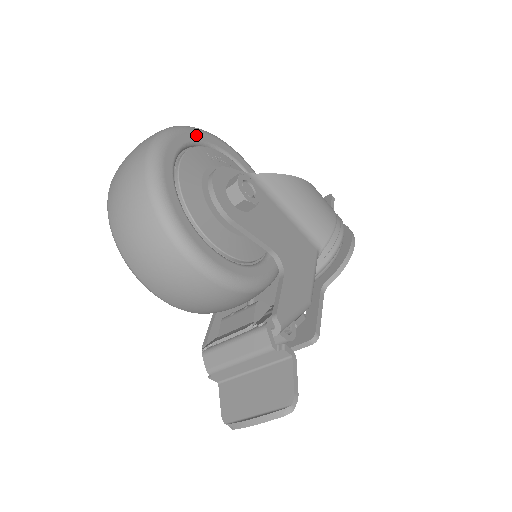
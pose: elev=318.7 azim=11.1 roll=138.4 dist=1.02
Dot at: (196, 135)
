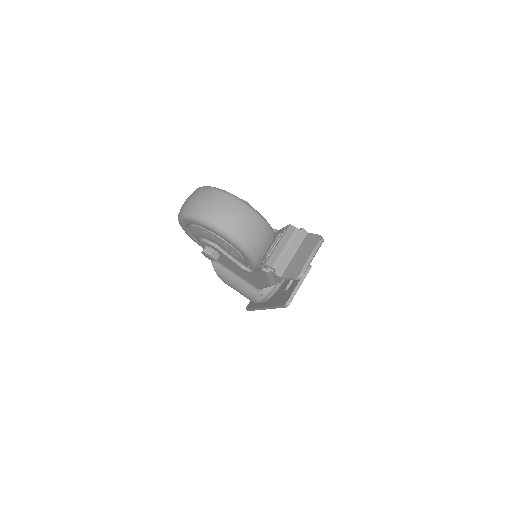
Dot at: occluded
